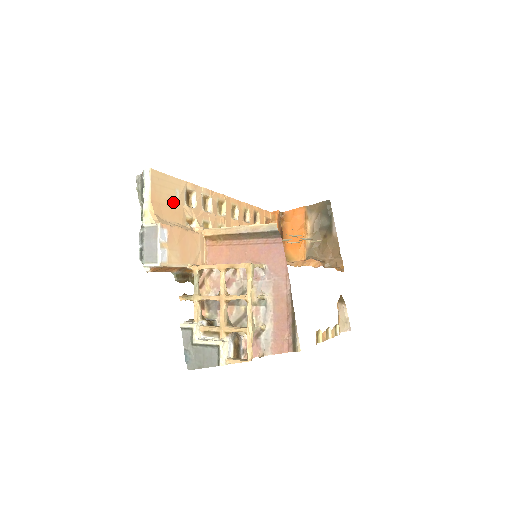
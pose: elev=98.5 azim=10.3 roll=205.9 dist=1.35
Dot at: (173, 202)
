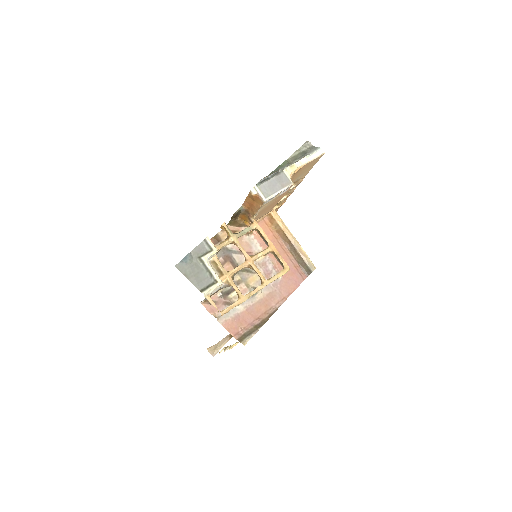
Dot at: (295, 178)
